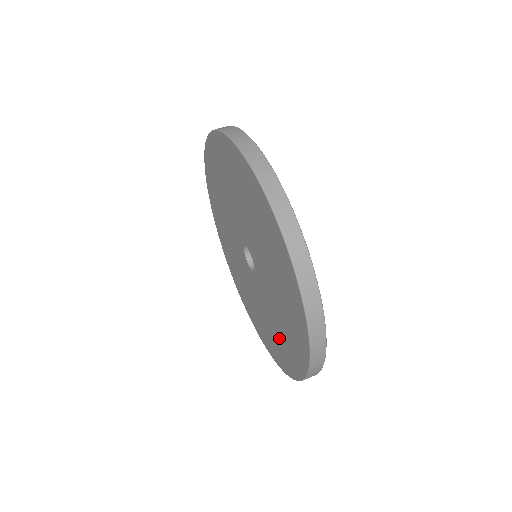
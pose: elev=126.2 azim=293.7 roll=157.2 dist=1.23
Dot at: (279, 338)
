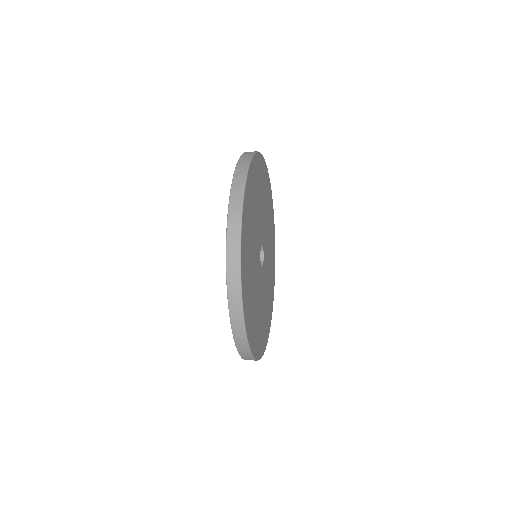
Dot at: occluded
